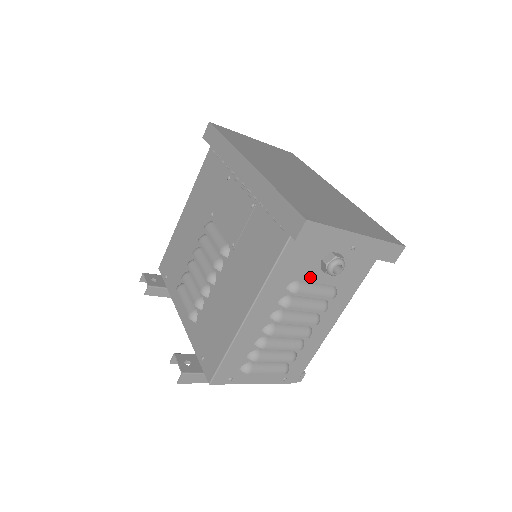
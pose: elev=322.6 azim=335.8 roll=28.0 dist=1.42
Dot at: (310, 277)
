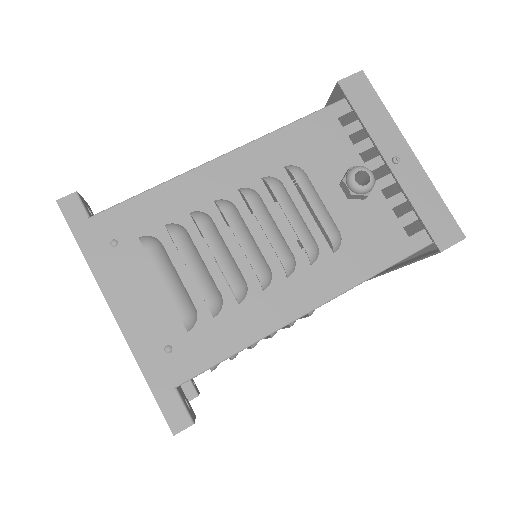
Dot at: (320, 183)
